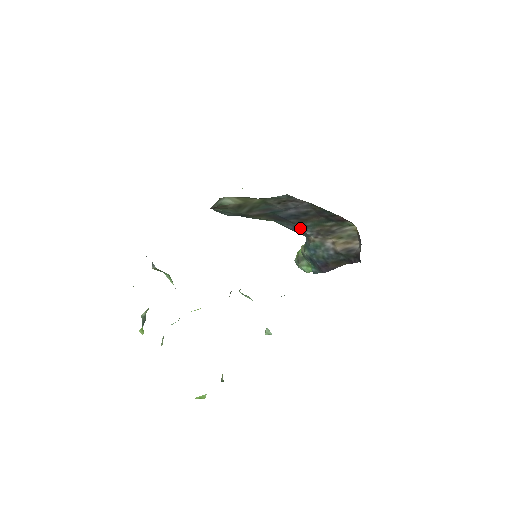
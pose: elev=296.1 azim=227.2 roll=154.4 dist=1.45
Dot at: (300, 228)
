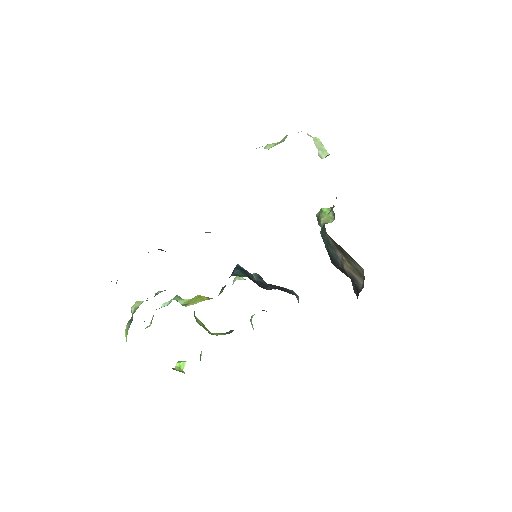
Dot at: occluded
